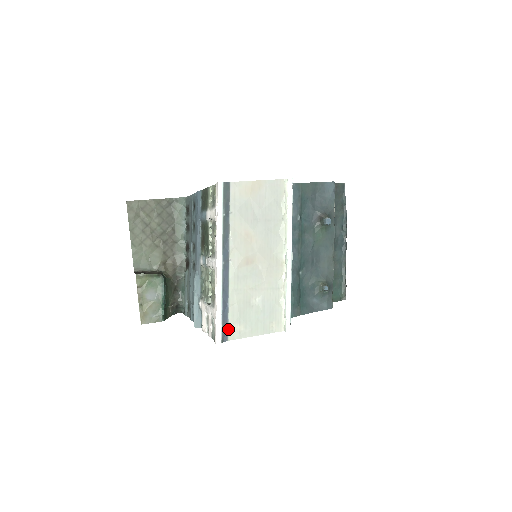
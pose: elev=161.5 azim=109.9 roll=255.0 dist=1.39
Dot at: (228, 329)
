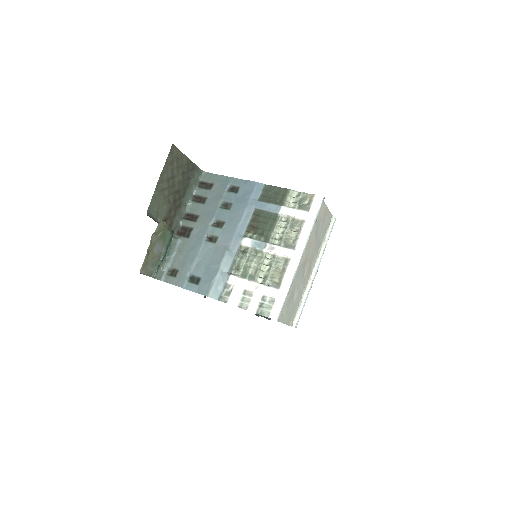
Dot at: occluded
